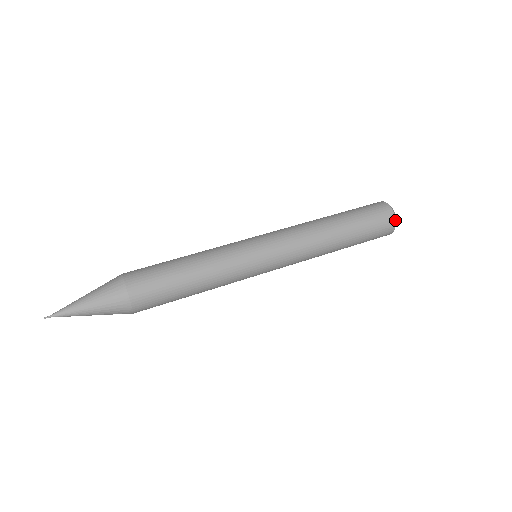
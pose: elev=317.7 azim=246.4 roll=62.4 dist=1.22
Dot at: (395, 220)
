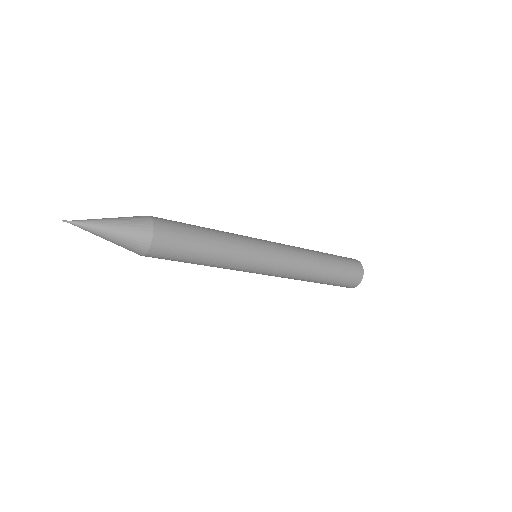
Dot at: occluded
